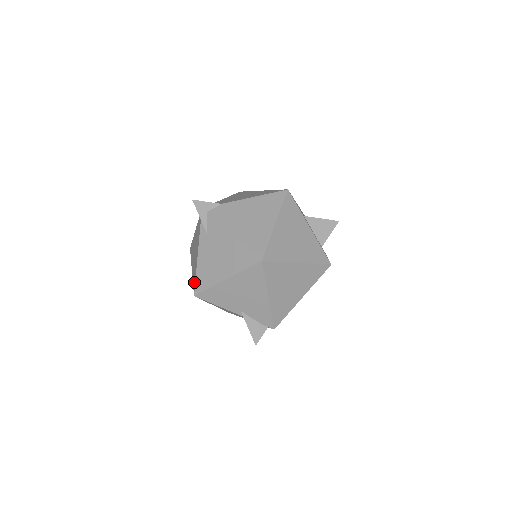
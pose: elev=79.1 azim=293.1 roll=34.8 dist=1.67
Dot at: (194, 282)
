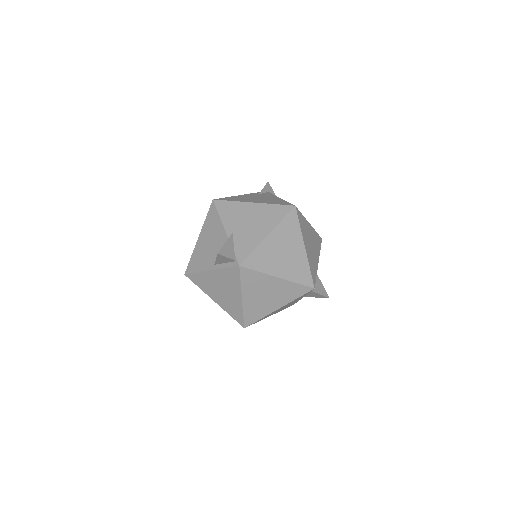
Dot at: occluded
